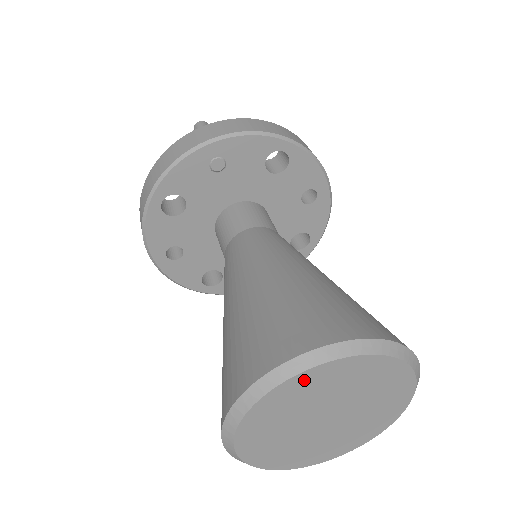
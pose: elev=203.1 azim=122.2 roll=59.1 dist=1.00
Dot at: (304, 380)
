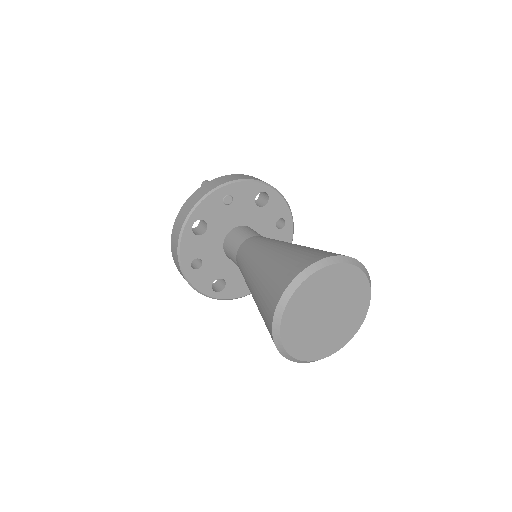
Dot at: (317, 278)
